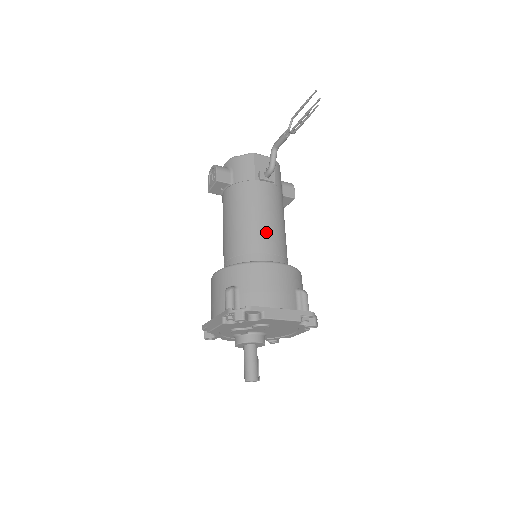
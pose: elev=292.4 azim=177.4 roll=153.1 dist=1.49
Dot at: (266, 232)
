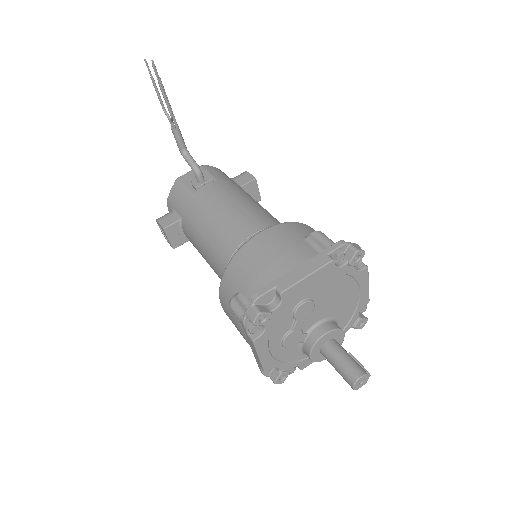
Dot at: (234, 222)
